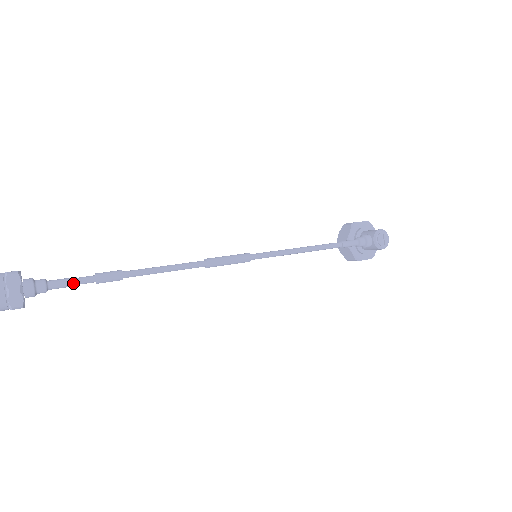
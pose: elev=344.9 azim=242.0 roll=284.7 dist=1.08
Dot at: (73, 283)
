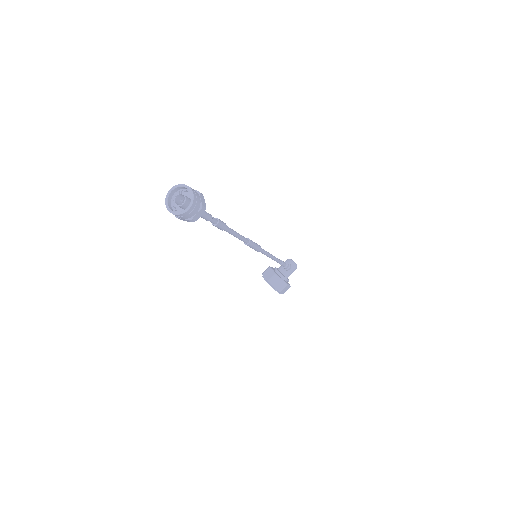
Dot at: (211, 215)
